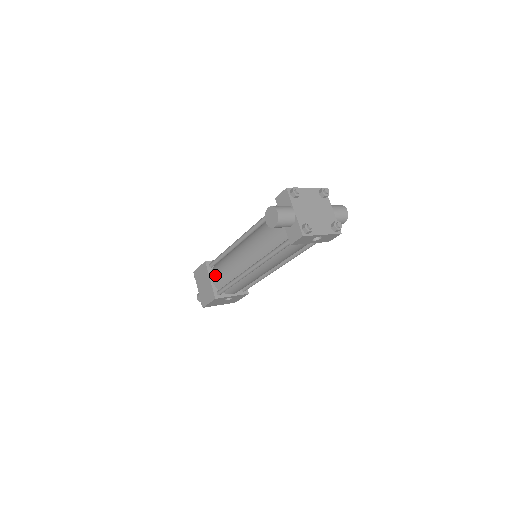
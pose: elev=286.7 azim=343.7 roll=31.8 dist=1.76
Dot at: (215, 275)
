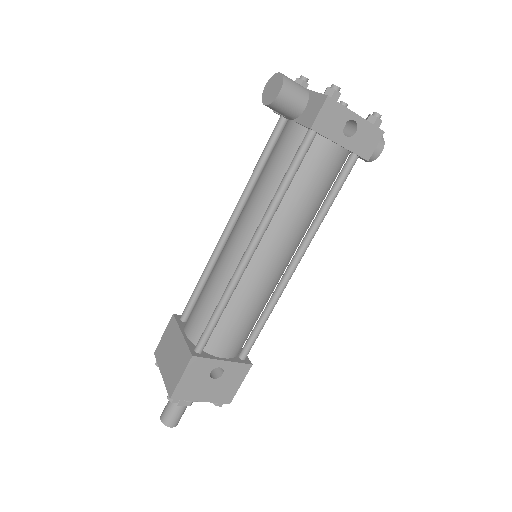
Dot at: (190, 320)
